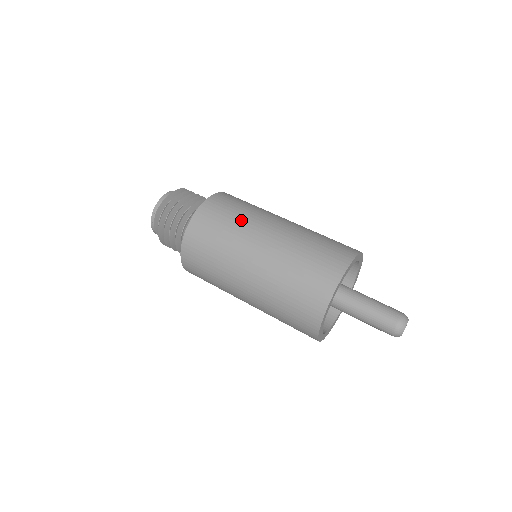
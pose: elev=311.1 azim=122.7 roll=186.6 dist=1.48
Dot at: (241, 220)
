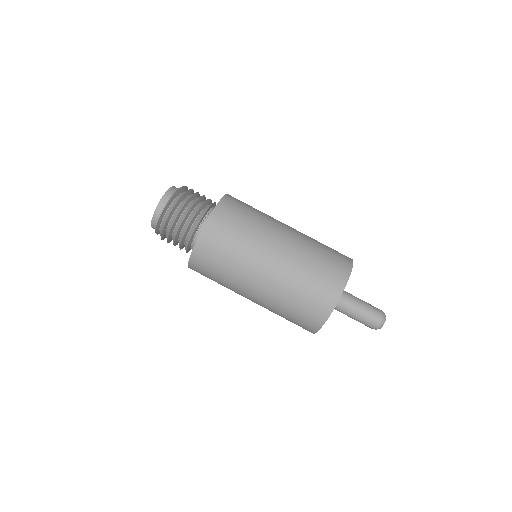
Dot at: (240, 253)
